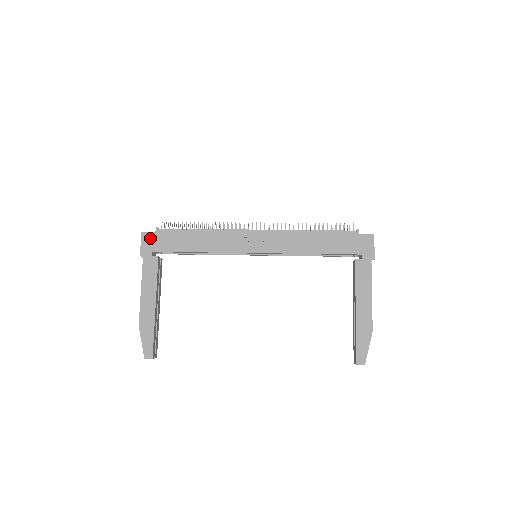
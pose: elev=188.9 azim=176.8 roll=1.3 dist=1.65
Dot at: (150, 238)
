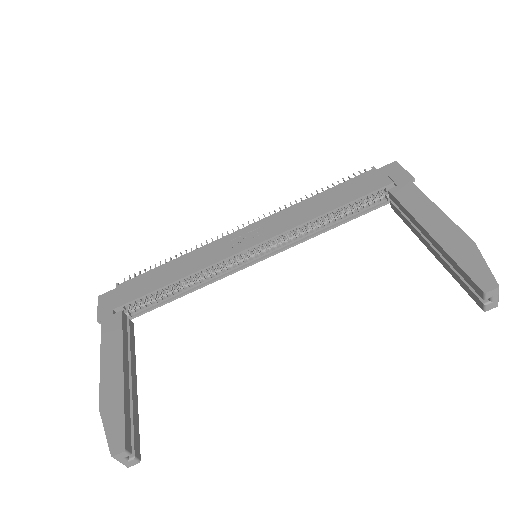
Dot at: (109, 297)
